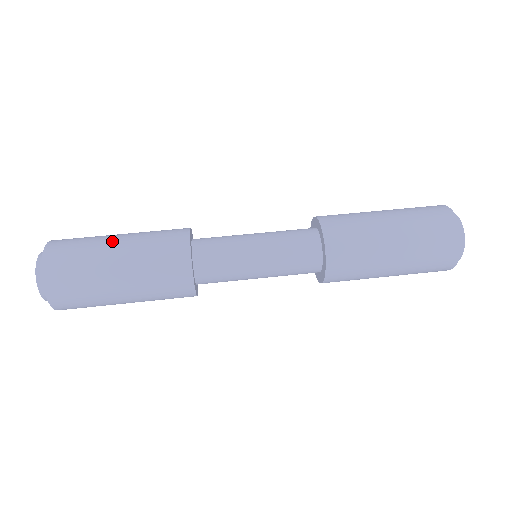
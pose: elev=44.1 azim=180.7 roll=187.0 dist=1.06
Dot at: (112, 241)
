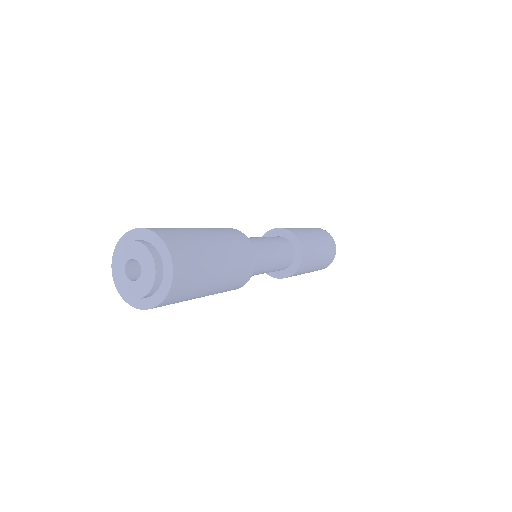
Dot at: (196, 229)
